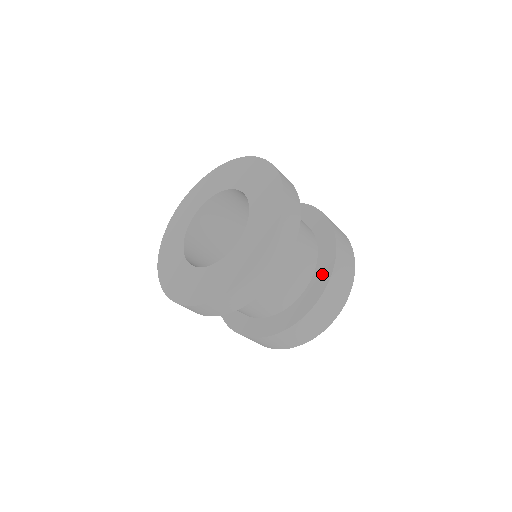
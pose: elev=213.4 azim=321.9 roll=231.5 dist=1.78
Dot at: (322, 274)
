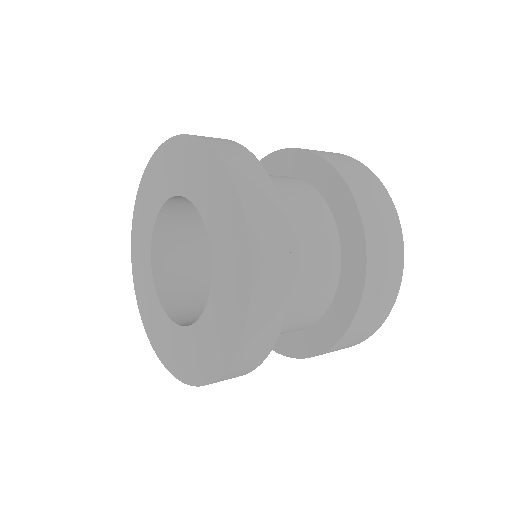
Dot at: (352, 276)
